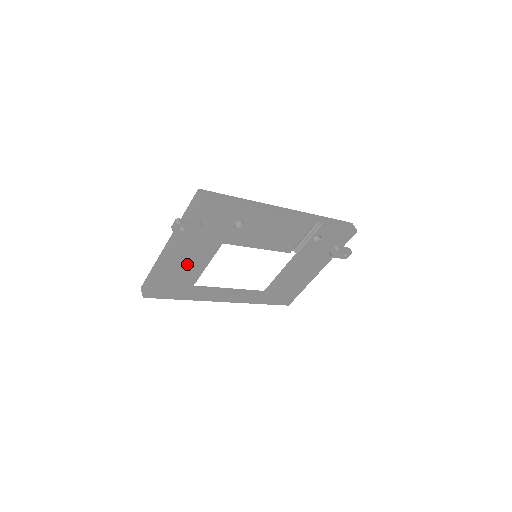
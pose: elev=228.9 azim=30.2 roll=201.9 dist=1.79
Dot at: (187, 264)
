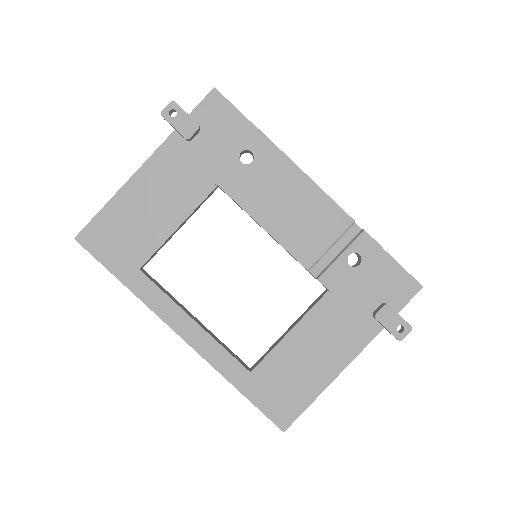
Dot at: (157, 202)
